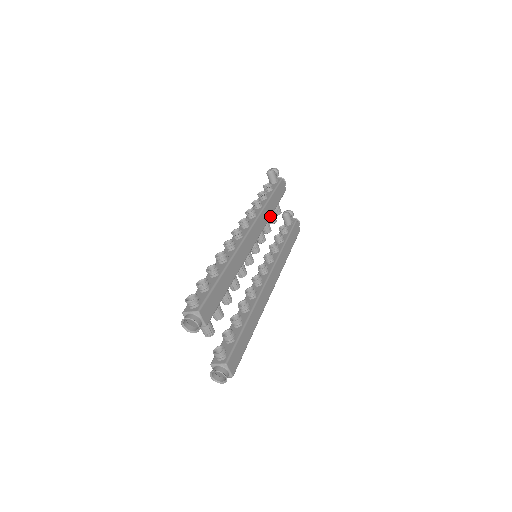
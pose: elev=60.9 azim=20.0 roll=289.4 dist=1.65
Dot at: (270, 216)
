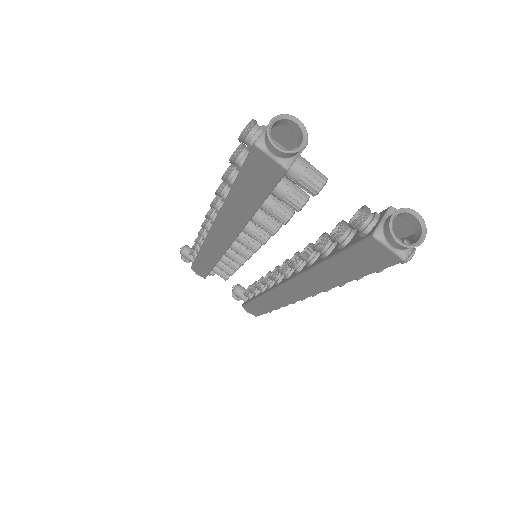
Dot at: occluded
